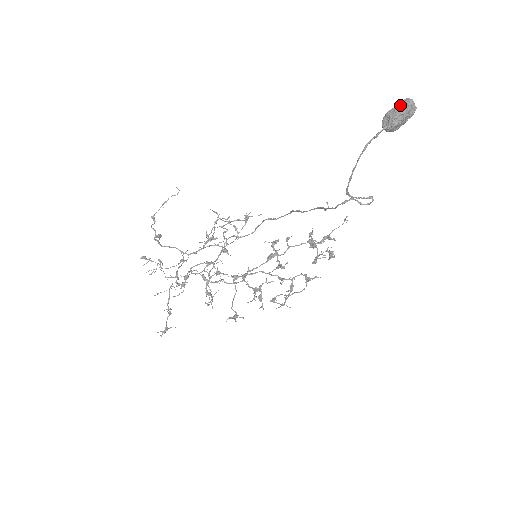
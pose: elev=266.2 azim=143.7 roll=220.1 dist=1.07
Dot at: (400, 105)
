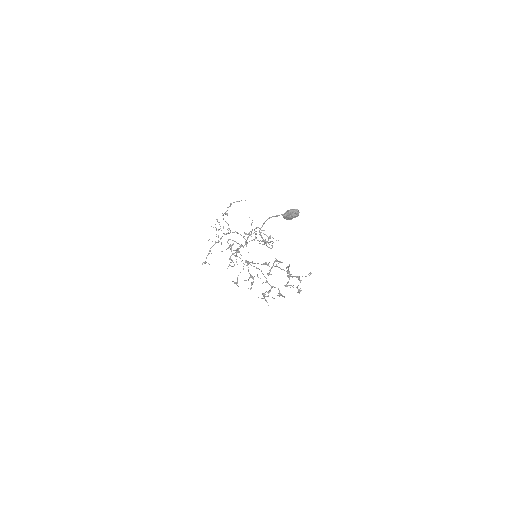
Dot at: (292, 209)
